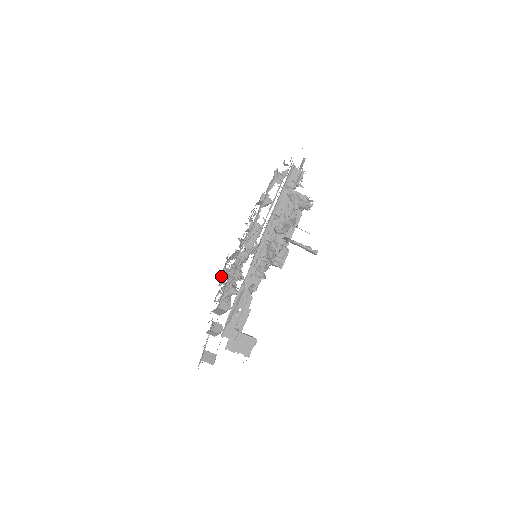
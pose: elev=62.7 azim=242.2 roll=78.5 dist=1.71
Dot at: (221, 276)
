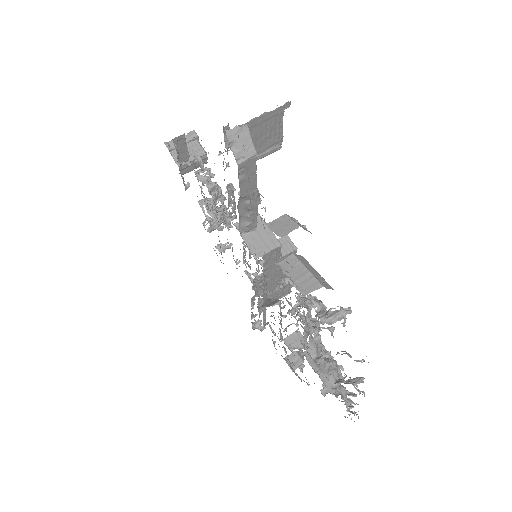
Dot at: occluded
